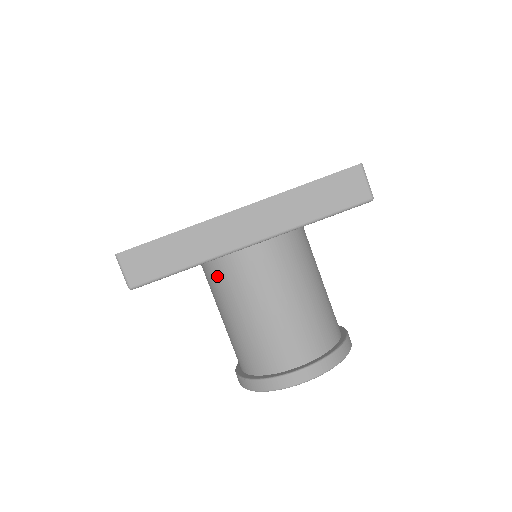
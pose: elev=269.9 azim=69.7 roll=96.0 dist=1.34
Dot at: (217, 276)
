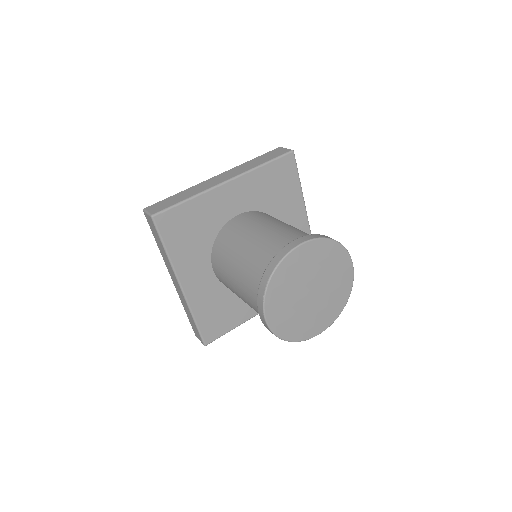
Dot at: (222, 246)
